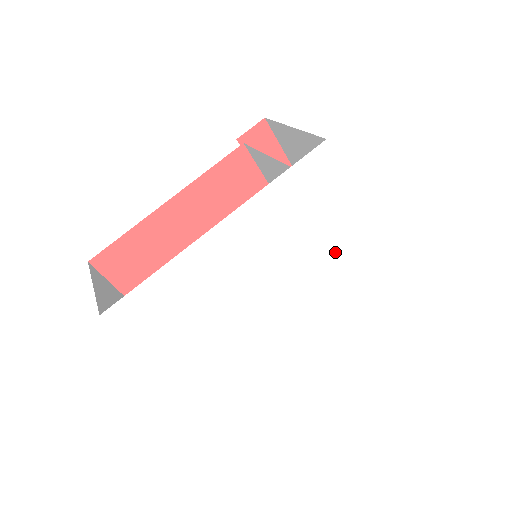
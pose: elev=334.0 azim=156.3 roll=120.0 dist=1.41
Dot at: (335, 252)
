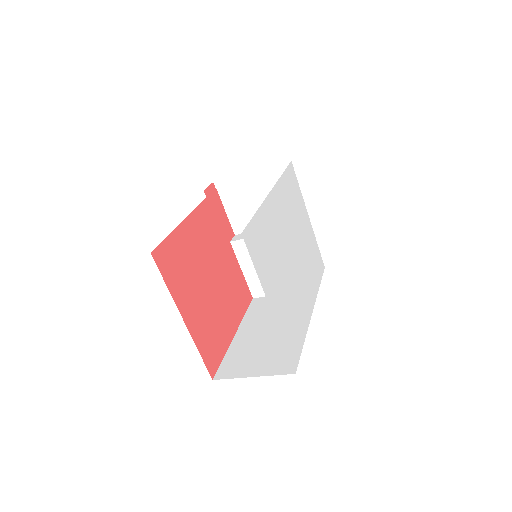
Dot at: (307, 239)
